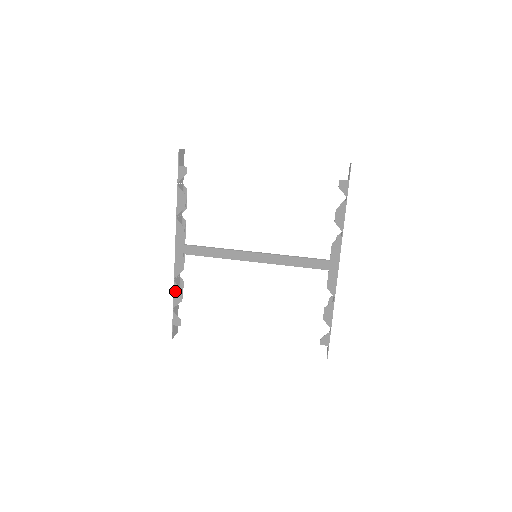
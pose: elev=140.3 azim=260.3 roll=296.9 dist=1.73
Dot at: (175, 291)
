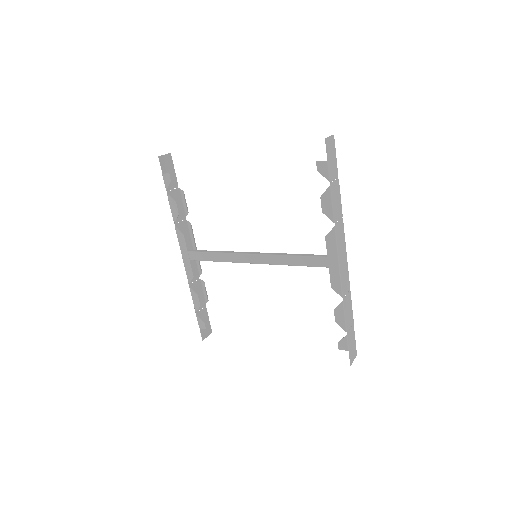
Dot at: (193, 296)
